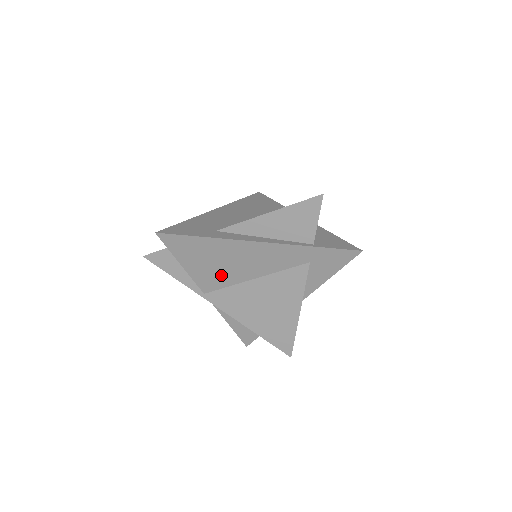
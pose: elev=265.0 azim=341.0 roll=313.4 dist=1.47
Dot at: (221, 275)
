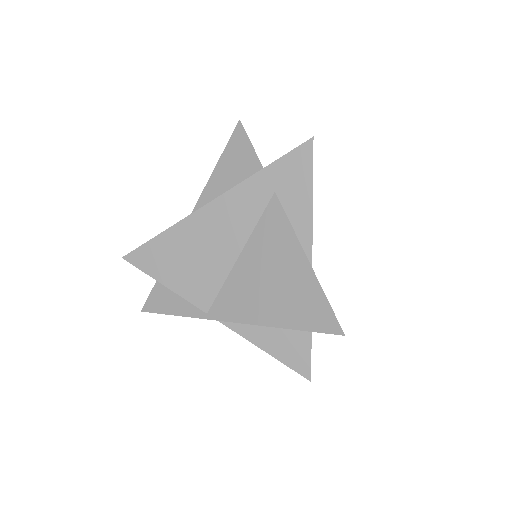
Dot at: (206, 273)
